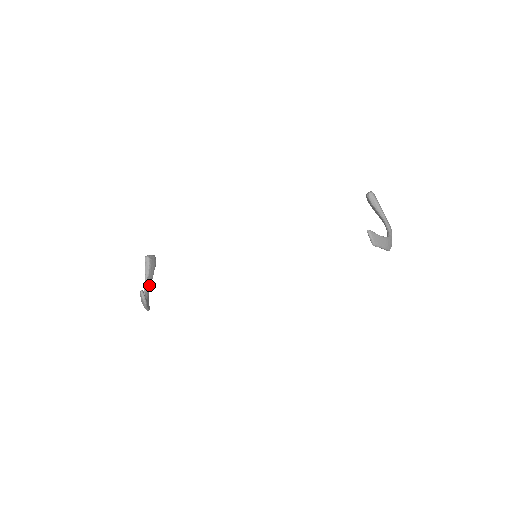
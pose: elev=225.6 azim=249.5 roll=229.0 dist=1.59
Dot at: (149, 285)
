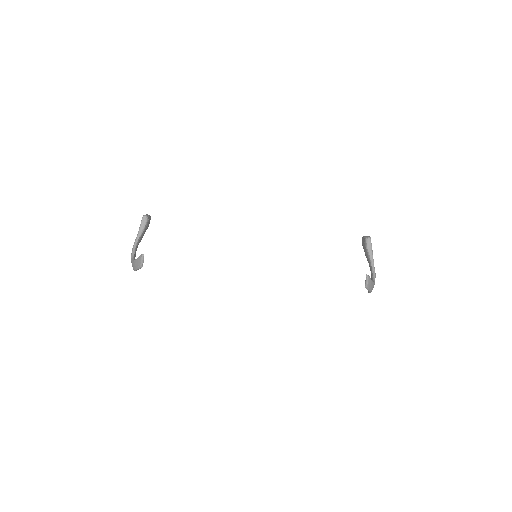
Dot at: (138, 244)
